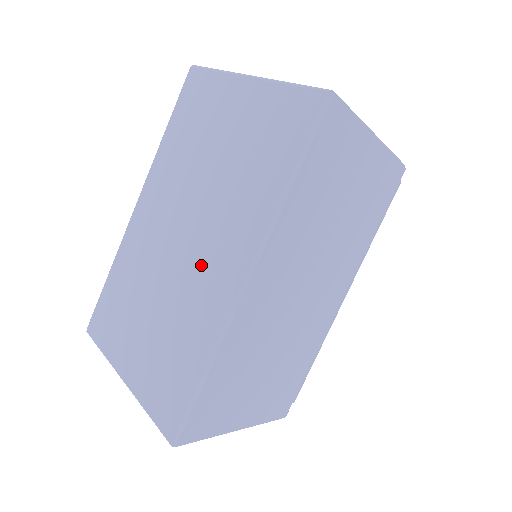
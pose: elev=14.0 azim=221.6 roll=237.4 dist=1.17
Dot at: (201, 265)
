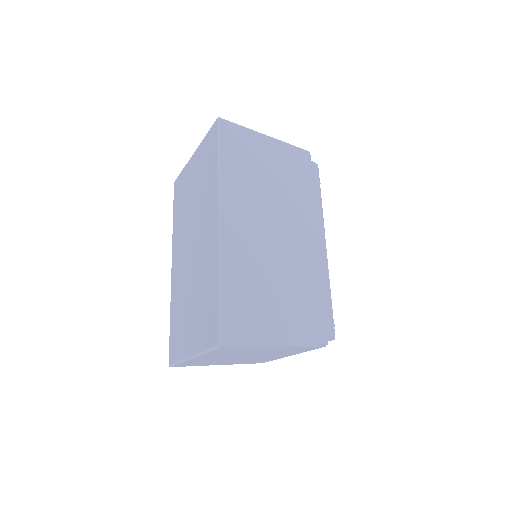
Dot at: (202, 245)
